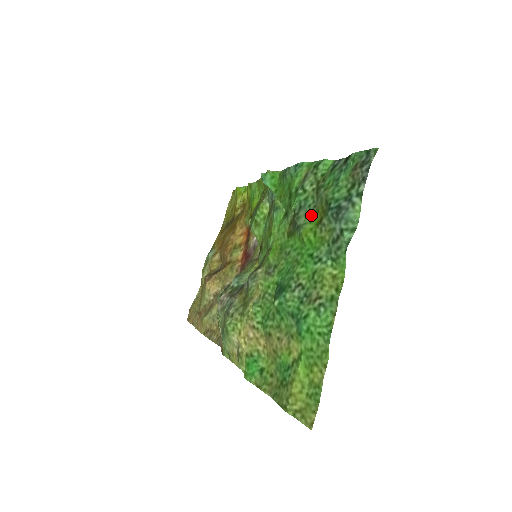
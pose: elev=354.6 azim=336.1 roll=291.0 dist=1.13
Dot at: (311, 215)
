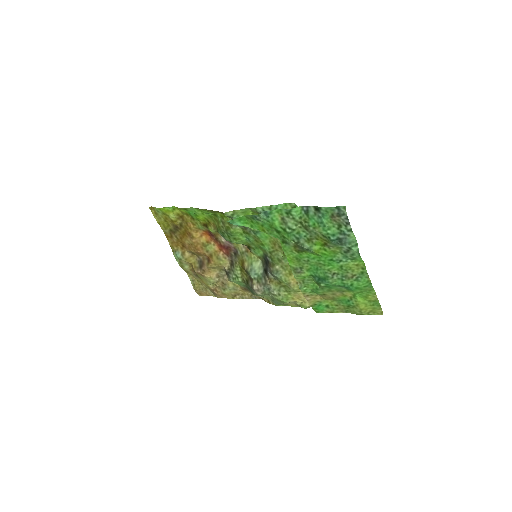
Dot at: (312, 241)
